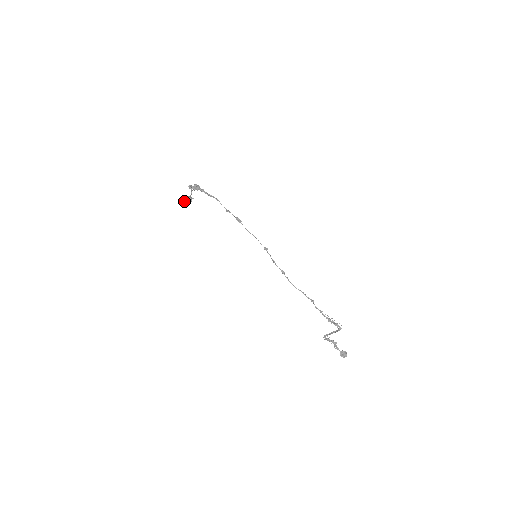
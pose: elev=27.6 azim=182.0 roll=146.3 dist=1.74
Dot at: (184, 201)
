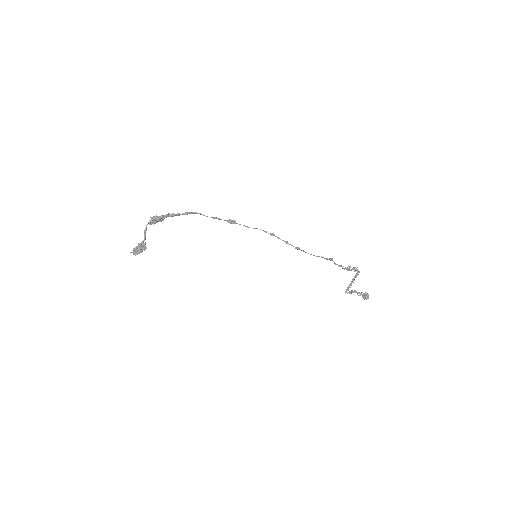
Dot at: (140, 251)
